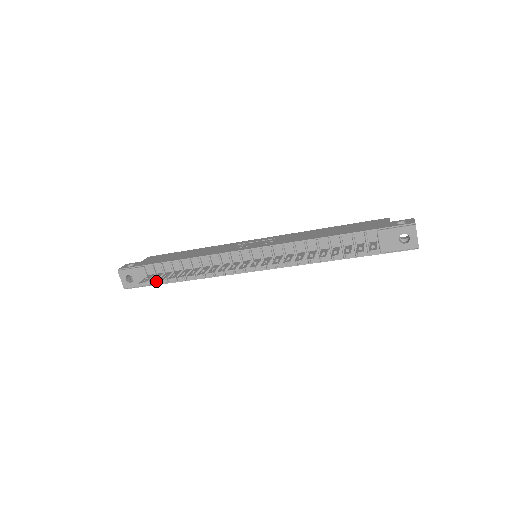
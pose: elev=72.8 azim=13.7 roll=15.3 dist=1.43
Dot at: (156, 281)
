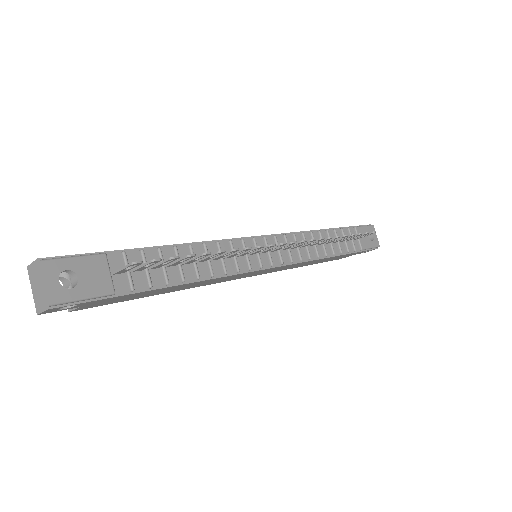
Dot at: (126, 286)
